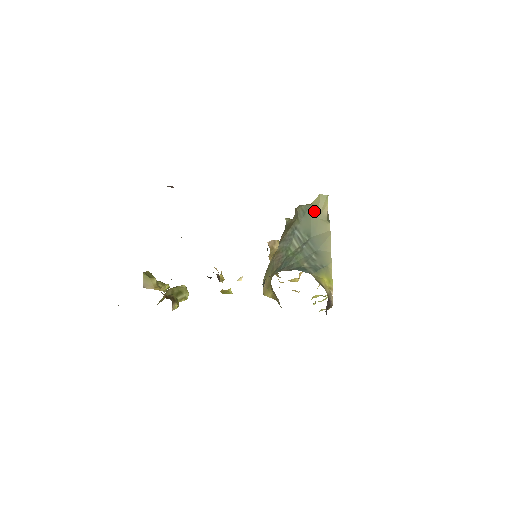
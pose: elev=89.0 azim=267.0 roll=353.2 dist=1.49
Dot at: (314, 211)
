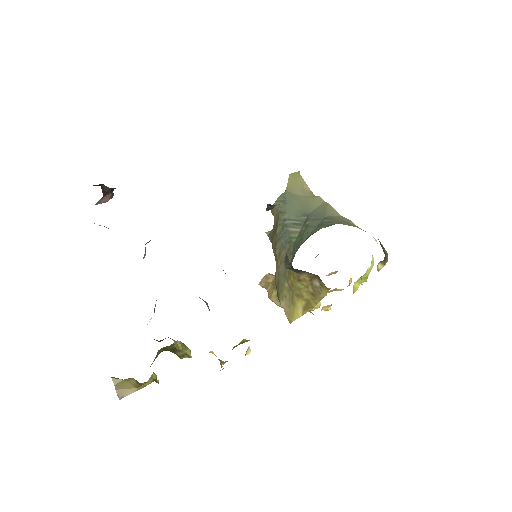
Dot at: (294, 193)
